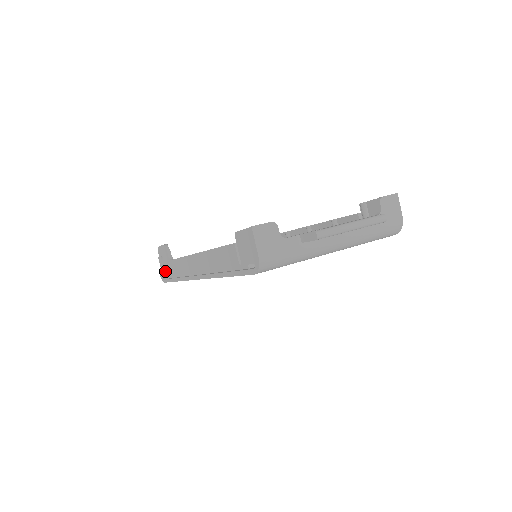
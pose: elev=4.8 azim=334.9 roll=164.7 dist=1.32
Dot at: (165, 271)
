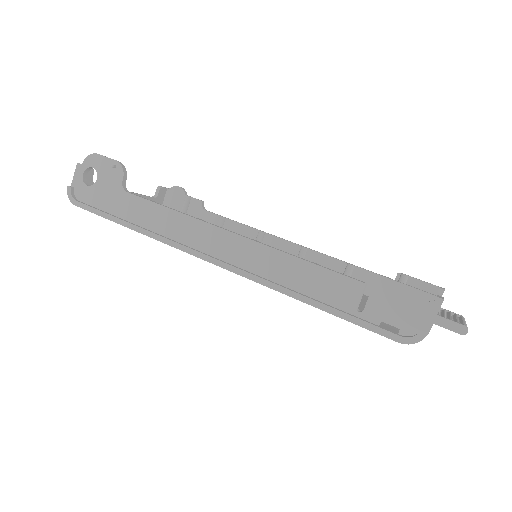
Dot at: (88, 192)
